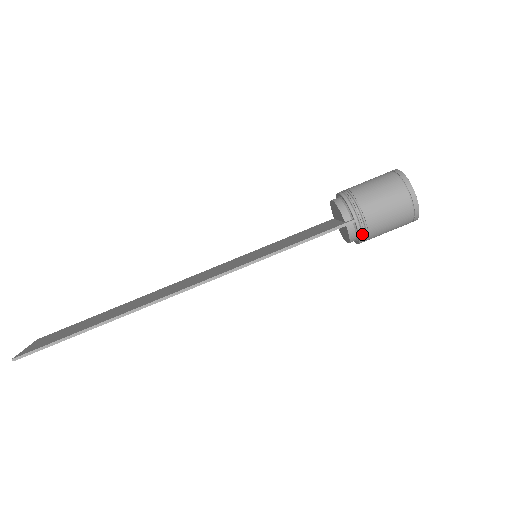
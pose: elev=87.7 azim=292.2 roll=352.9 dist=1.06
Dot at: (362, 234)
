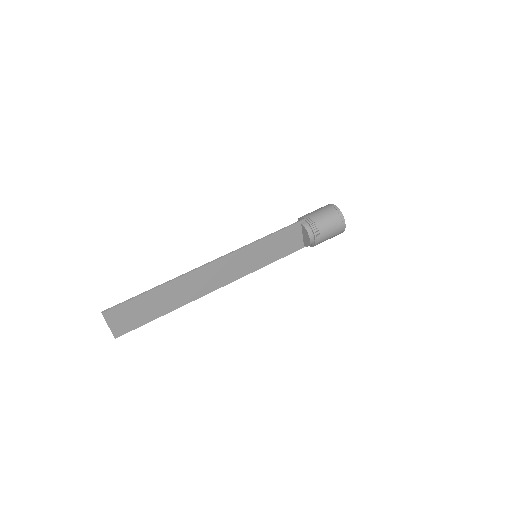
Dot at: (312, 225)
